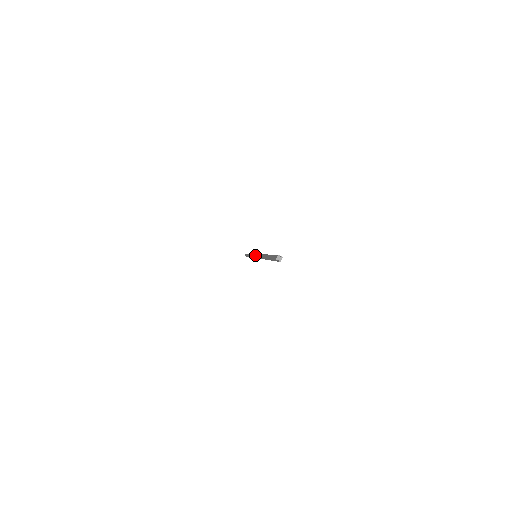
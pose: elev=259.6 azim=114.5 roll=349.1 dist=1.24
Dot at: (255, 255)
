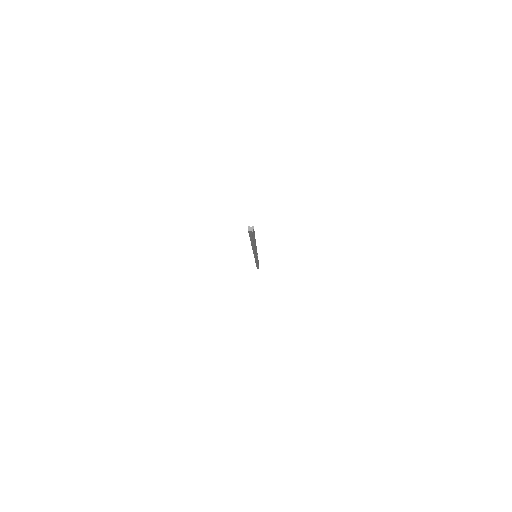
Dot at: occluded
